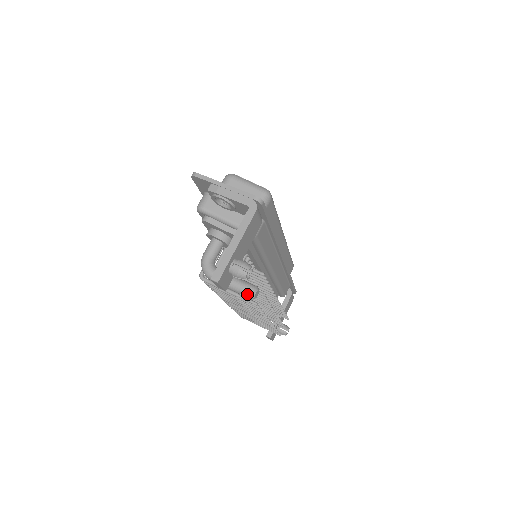
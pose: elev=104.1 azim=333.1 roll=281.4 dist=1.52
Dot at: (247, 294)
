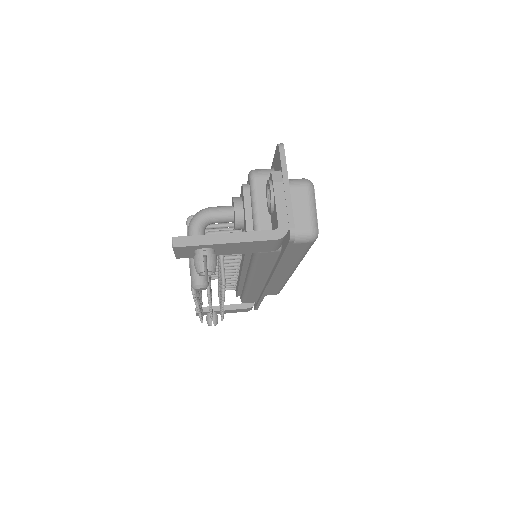
Dot at: (193, 280)
